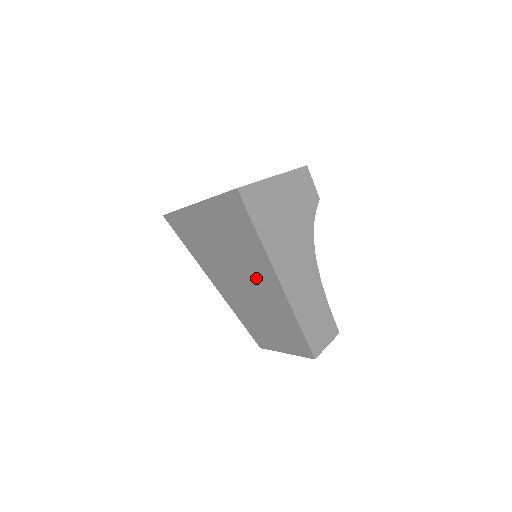
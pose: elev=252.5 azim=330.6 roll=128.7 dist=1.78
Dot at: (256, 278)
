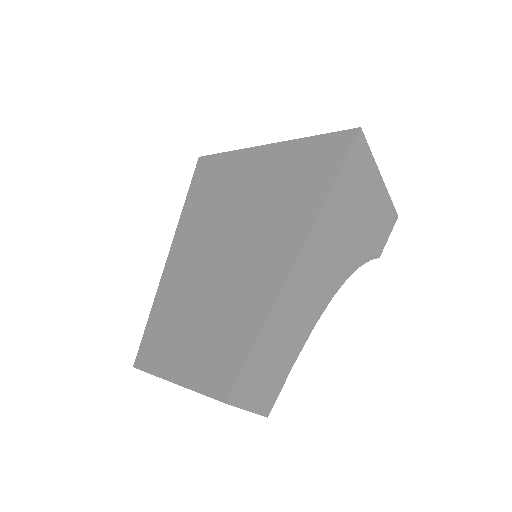
Dot at: (259, 248)
